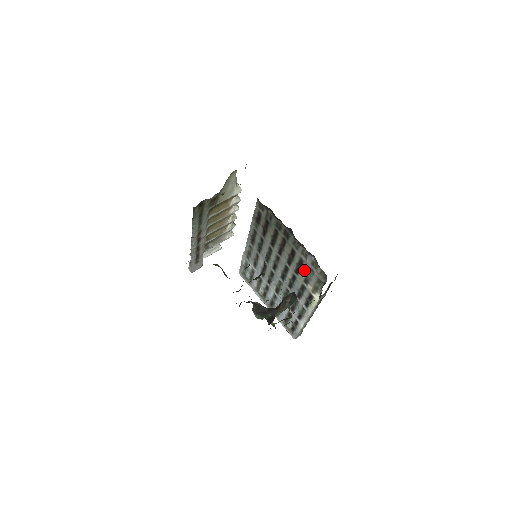
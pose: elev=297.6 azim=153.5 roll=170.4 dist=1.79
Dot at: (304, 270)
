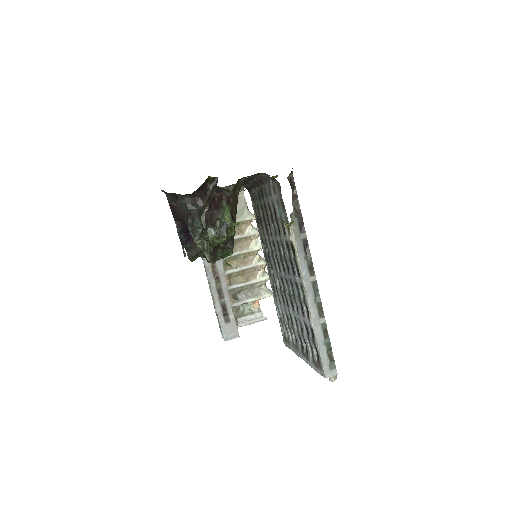
Dot at: (277, 215)
